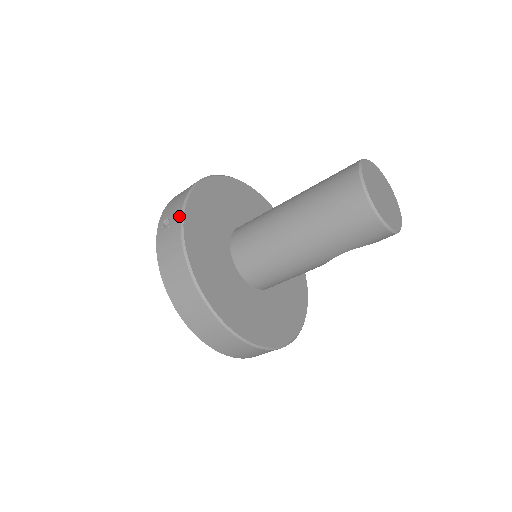
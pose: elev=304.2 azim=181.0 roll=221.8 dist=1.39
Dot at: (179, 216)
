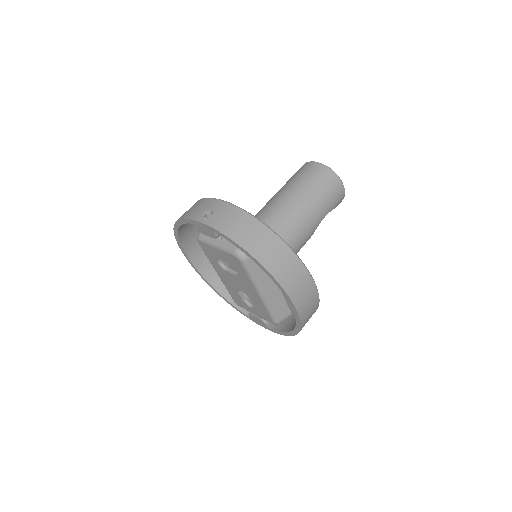
Dot at: (222, 202)
